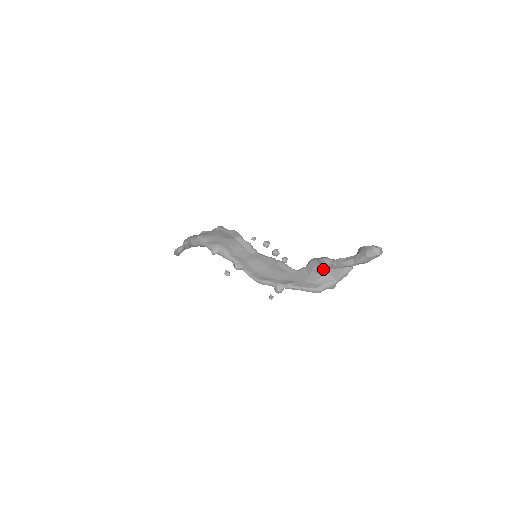
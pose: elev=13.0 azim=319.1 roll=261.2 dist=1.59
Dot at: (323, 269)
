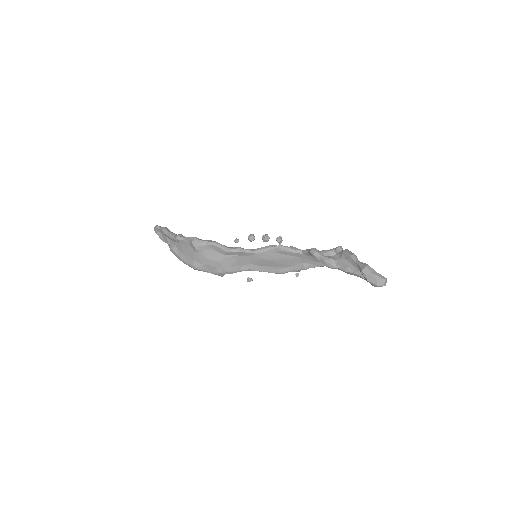
Dot at: occluded
